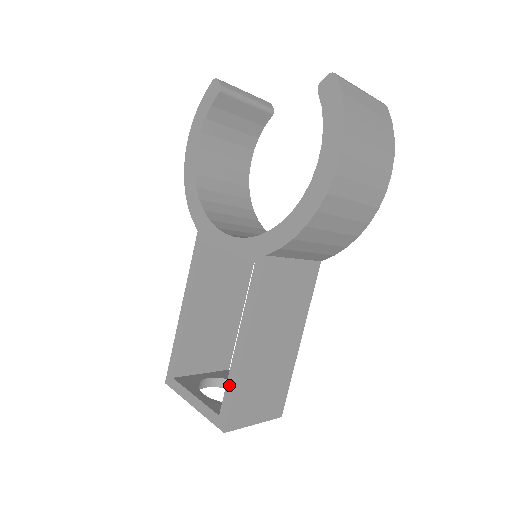
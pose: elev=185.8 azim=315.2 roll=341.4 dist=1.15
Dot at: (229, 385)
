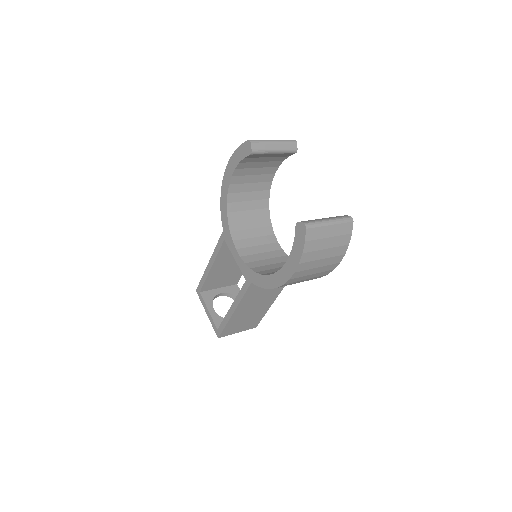
Dot at: (224, 322)
